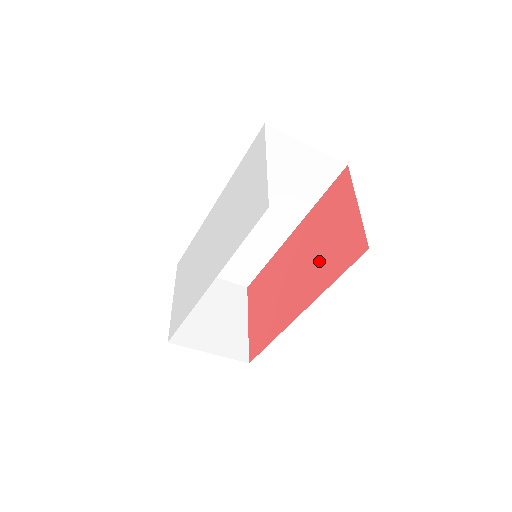
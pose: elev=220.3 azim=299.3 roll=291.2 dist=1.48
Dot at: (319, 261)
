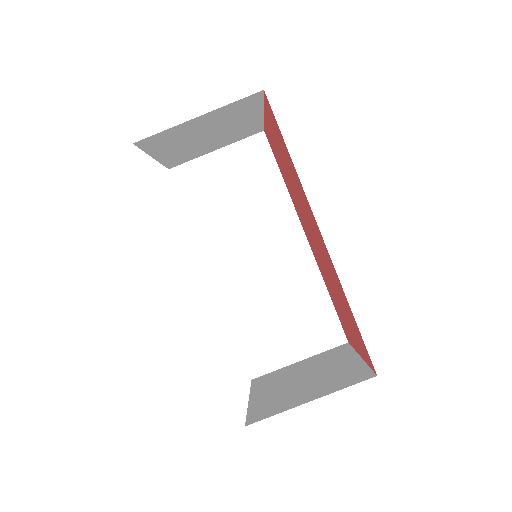
Dot at: occluded
